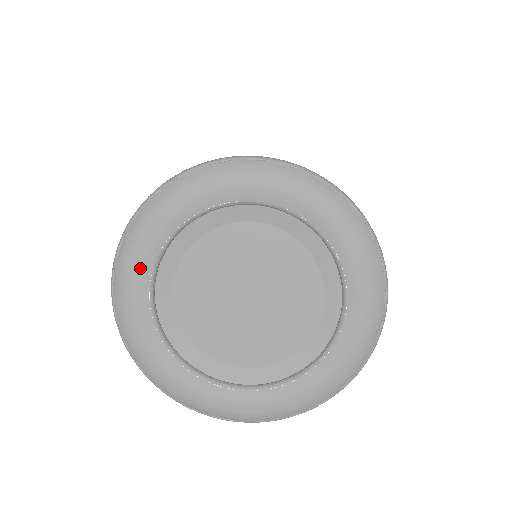
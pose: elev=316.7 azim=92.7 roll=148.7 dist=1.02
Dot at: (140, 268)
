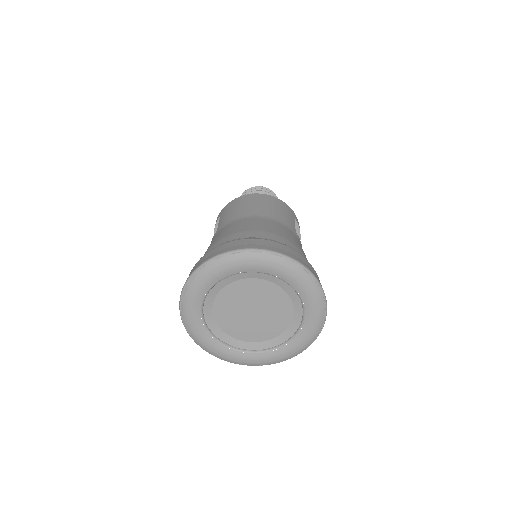
Dot at: (195, 302)
